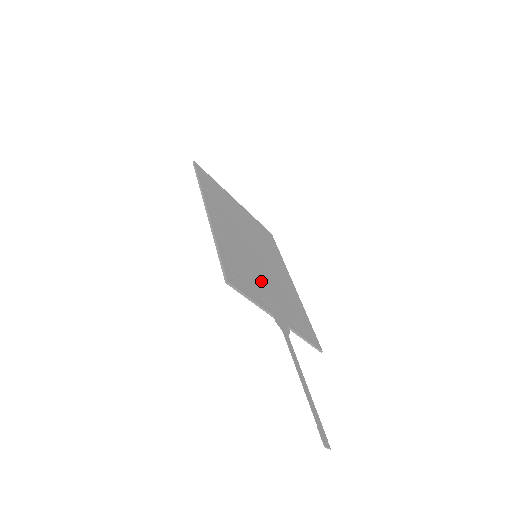
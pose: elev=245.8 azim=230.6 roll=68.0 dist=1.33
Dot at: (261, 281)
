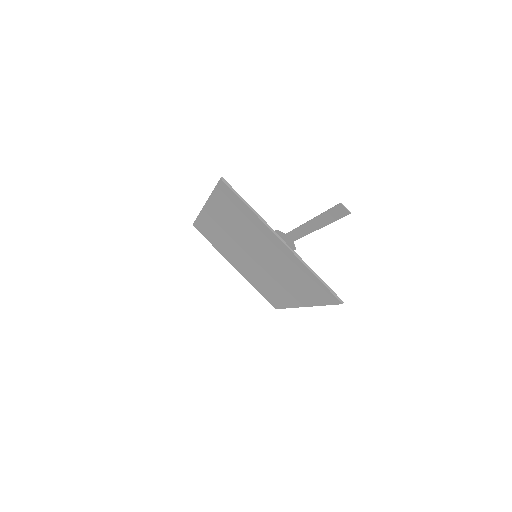
Dot at: (261, 240)
